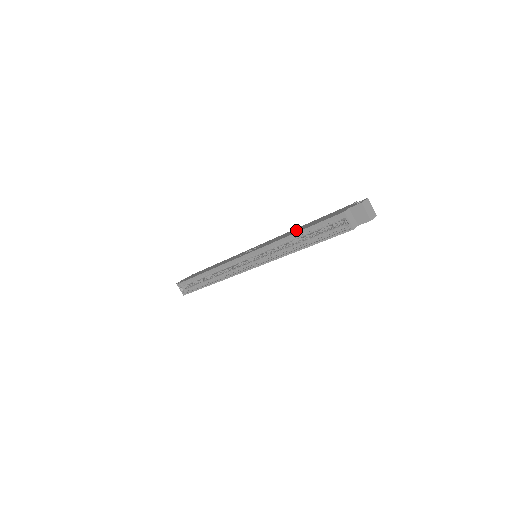
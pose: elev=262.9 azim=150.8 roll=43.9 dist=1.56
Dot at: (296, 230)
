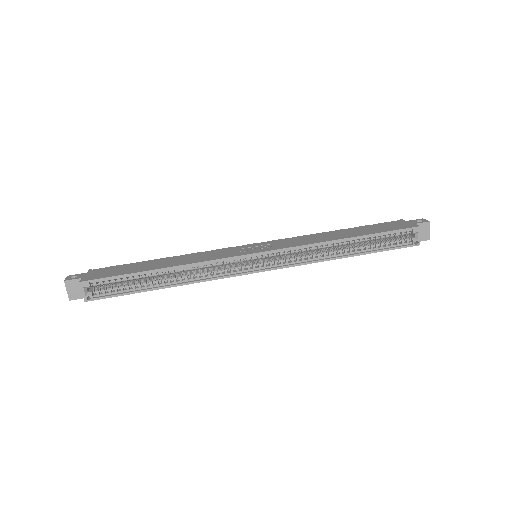
Dot at: (341, 234)
